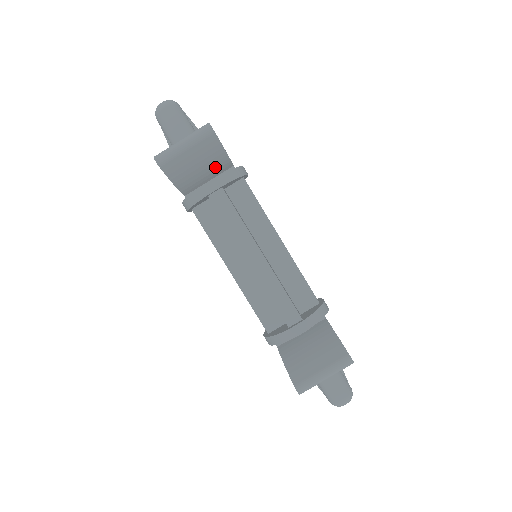
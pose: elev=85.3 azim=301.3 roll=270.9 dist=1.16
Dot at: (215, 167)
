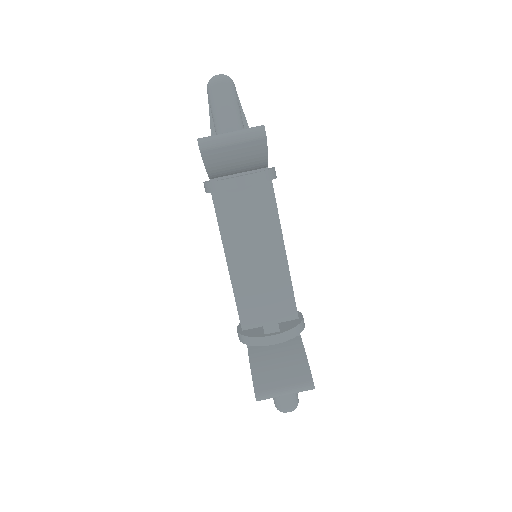
Dot at: (251, 165)
